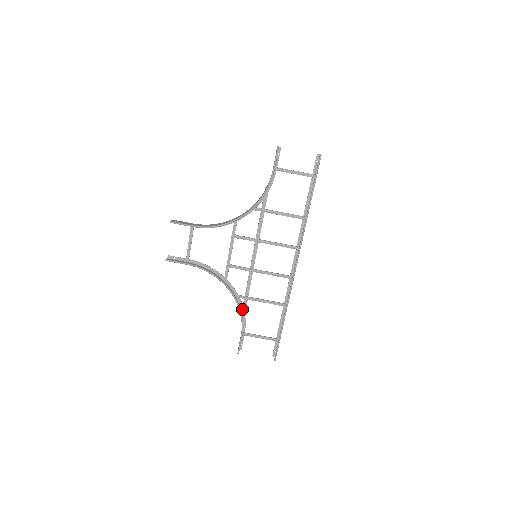
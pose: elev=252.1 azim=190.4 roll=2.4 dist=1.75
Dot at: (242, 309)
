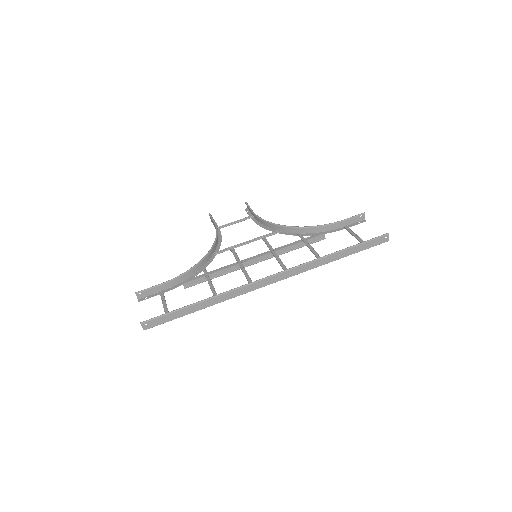
Dot at: (191, 278)
